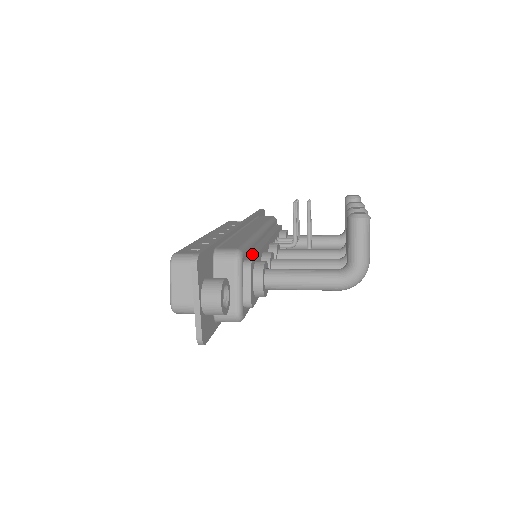
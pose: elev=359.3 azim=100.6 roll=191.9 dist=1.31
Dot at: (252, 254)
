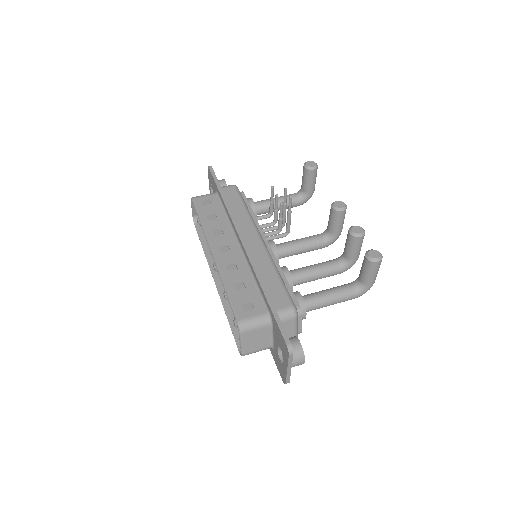
Dot at: (288, 291)
